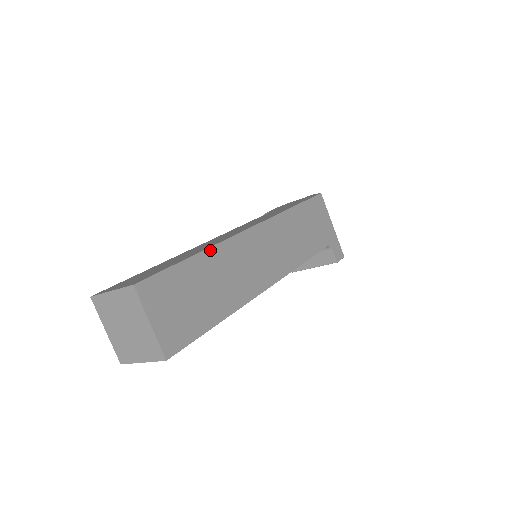
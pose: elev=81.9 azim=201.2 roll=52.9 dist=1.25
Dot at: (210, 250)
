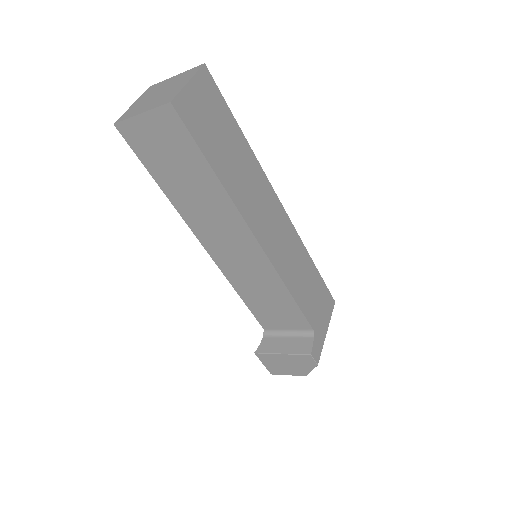
Dot at: (252, 153)
